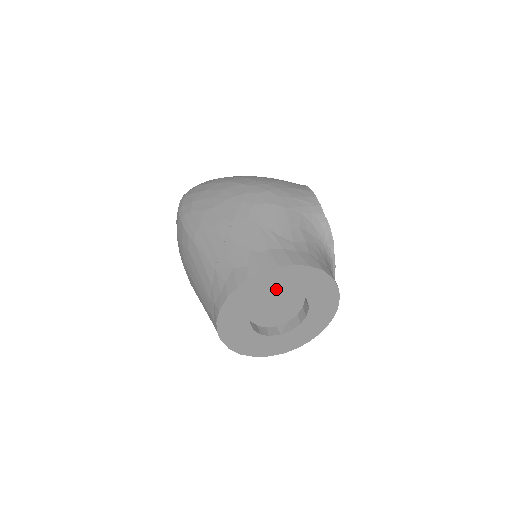
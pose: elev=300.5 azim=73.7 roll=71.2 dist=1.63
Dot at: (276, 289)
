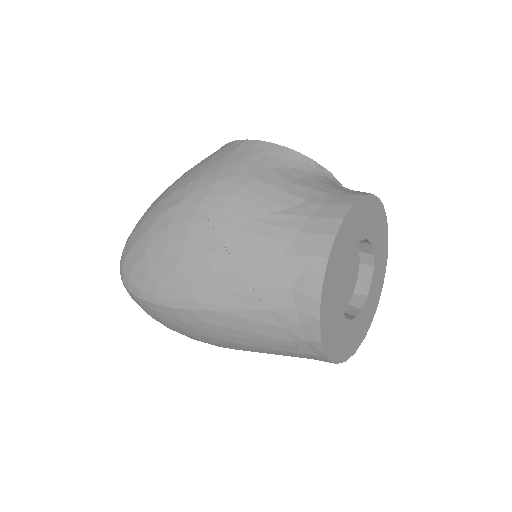
Dot at: (345, 260)
